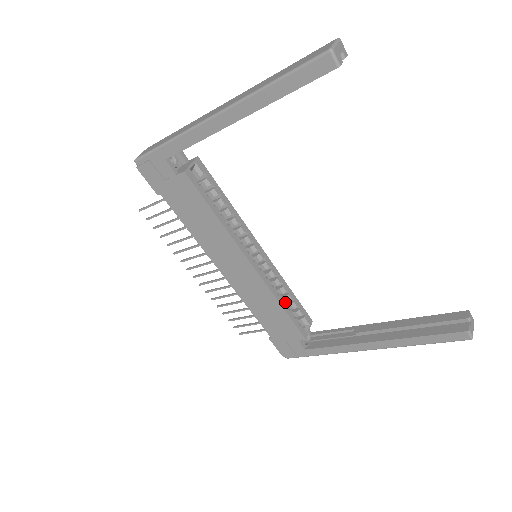
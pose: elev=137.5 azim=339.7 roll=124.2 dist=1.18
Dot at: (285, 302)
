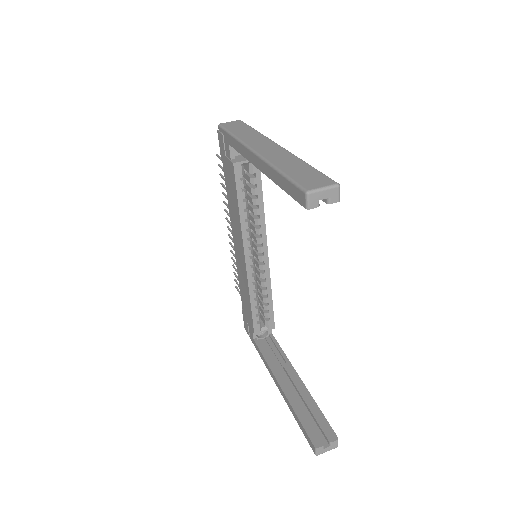
Dot at: (257, 301)
